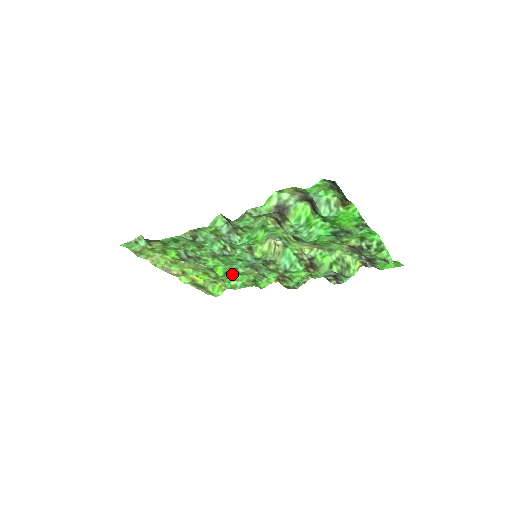
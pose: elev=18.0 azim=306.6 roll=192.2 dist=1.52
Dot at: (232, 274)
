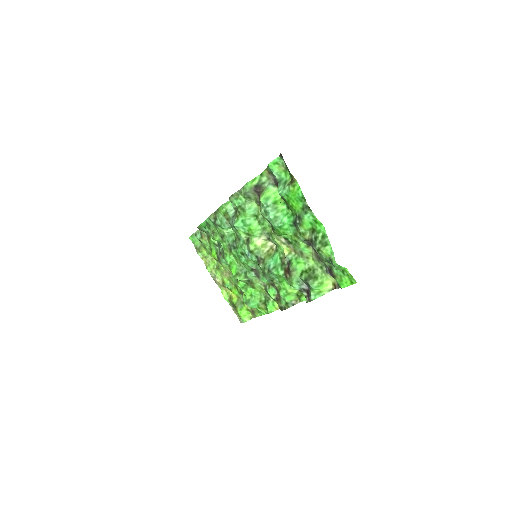
Dot at: (243, 279)
